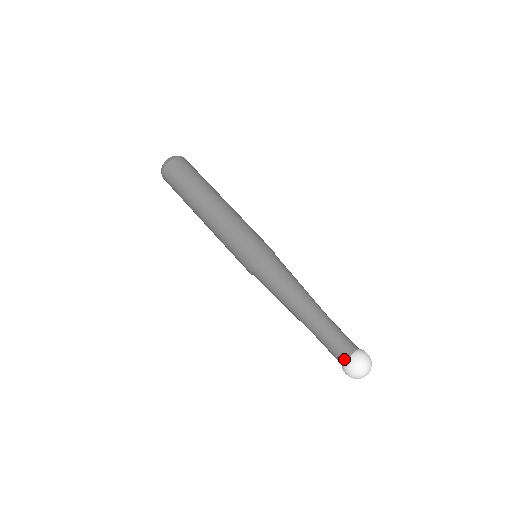
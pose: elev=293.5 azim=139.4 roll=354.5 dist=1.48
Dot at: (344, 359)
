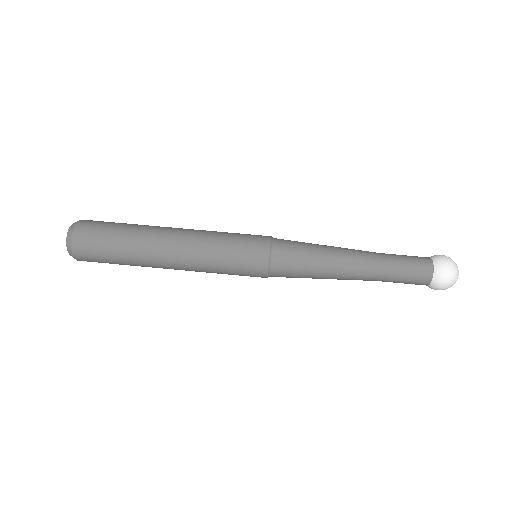
Dot at: (431, 263)
